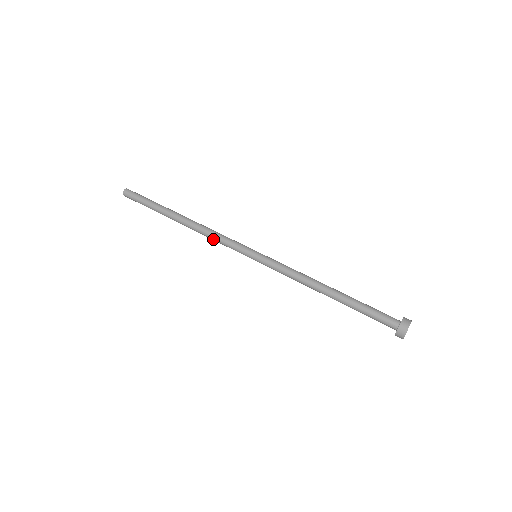
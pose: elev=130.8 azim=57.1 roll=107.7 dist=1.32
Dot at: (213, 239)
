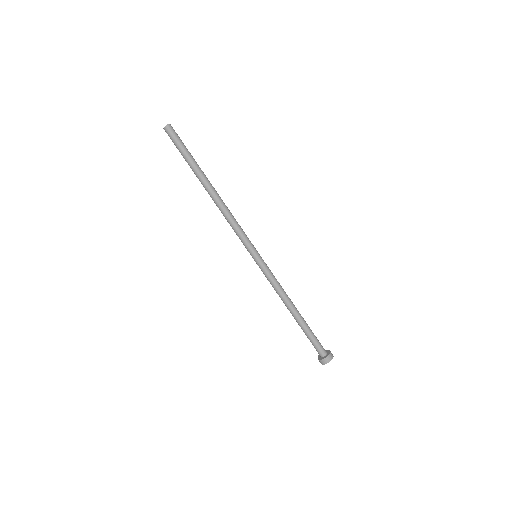
Dot at: (229, 223)
